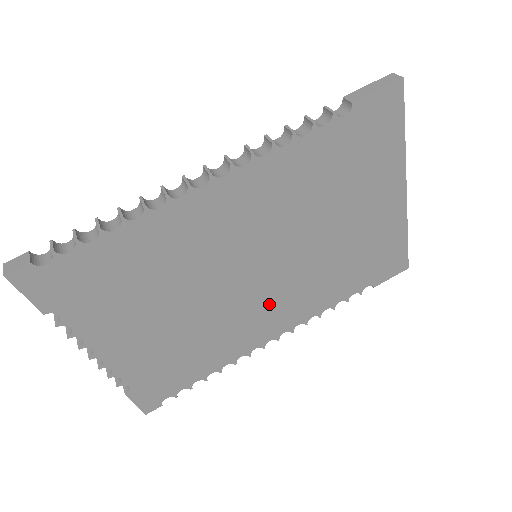
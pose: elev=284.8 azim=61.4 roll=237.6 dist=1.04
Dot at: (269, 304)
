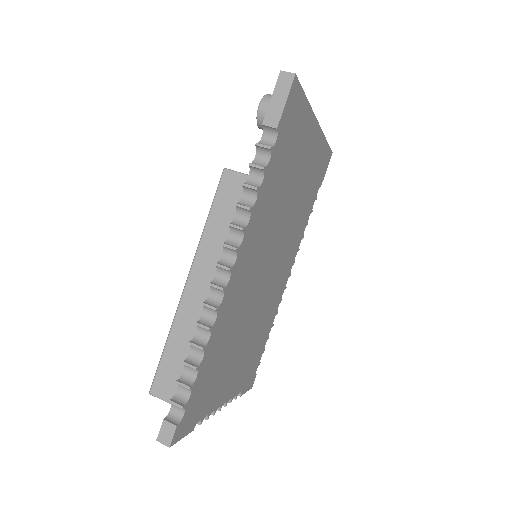
Dot at: (280, 270)
